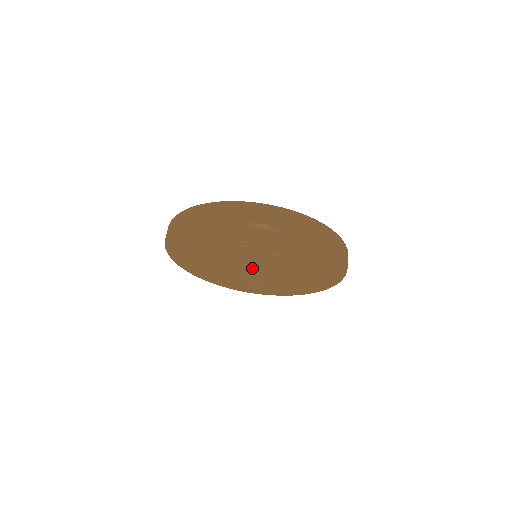
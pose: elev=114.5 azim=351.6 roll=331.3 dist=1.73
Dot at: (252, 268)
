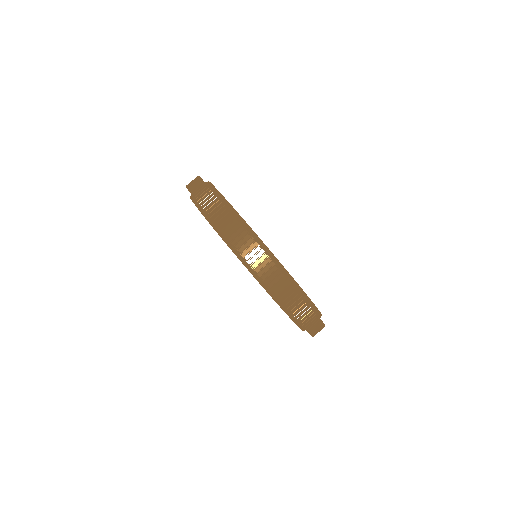
Dot at: occluded
